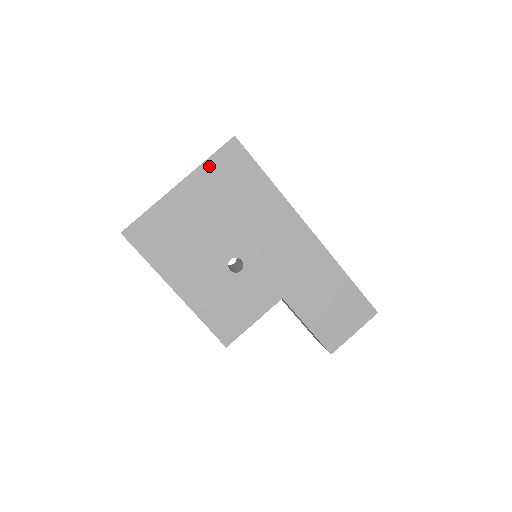
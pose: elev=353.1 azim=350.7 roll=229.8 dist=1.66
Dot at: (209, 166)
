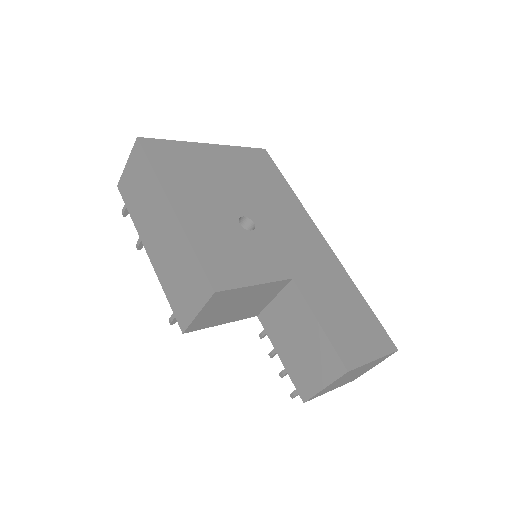
Dot at: (239, 151)
